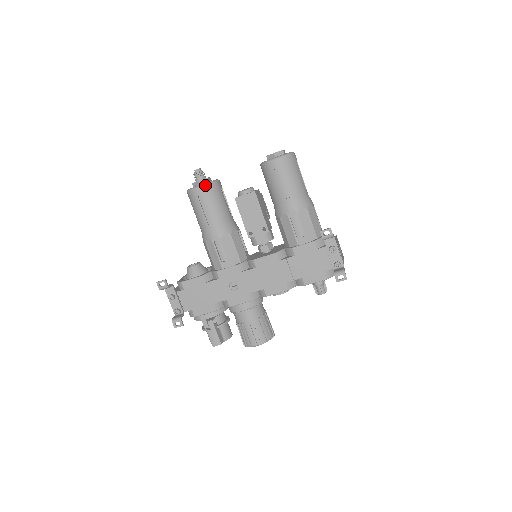
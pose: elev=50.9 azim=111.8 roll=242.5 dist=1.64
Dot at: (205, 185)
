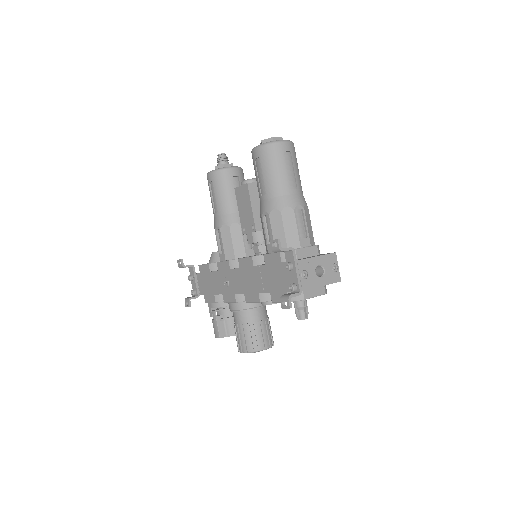
Dot at: (214, 171)
